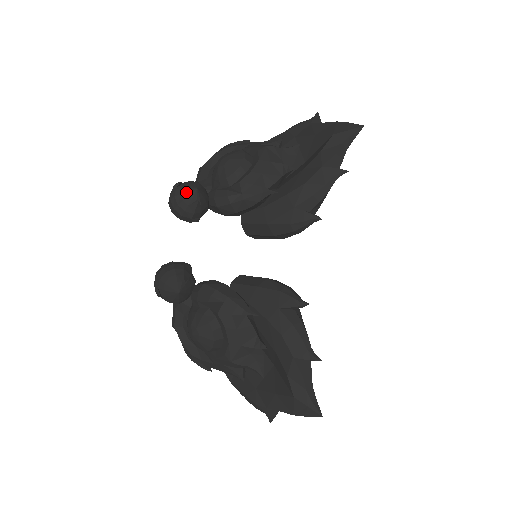
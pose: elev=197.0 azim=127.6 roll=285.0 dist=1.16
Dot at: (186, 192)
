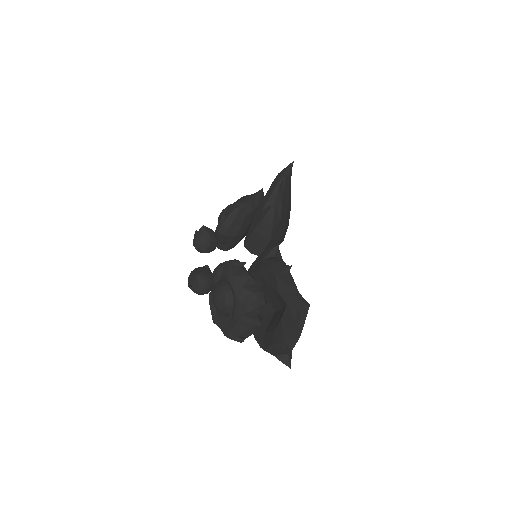
Dot at: (198, 231)
